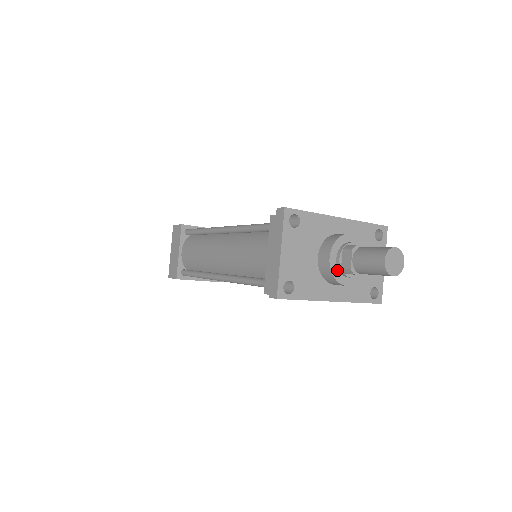
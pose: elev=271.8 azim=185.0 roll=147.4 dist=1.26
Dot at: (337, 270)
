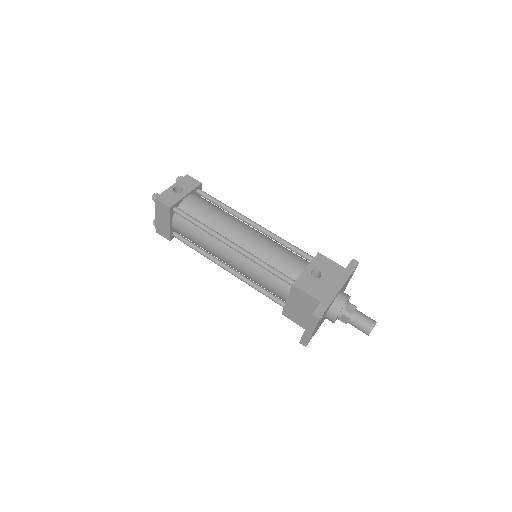
Dot at: occluded
